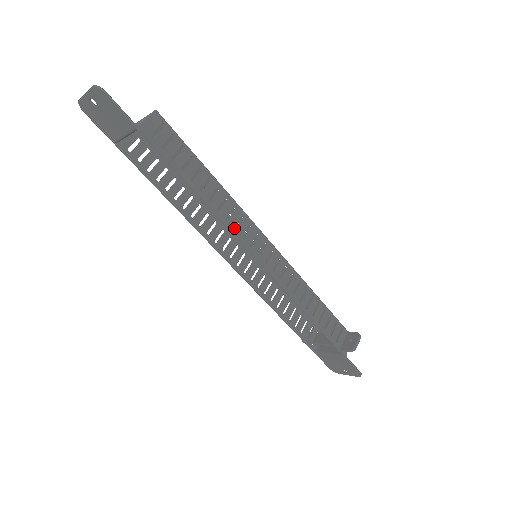
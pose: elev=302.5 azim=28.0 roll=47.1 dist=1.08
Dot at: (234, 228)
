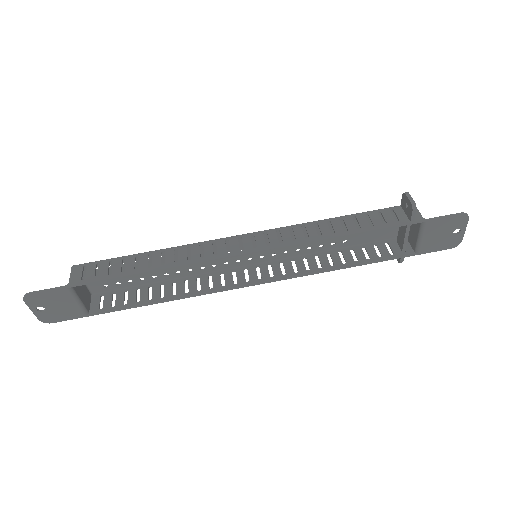
Dot at: (222, 263)
